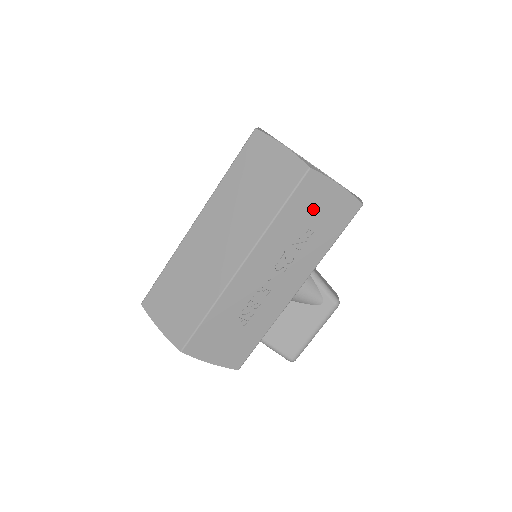
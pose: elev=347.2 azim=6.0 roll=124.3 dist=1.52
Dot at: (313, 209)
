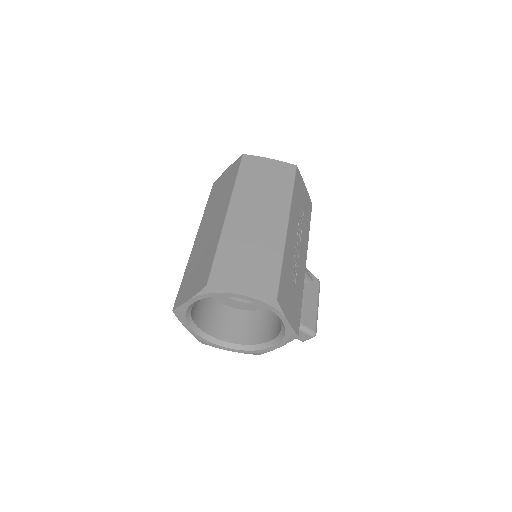
Dot at: (301, 196)
